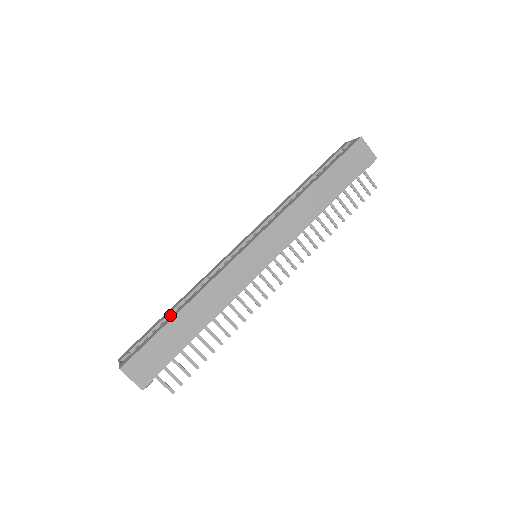
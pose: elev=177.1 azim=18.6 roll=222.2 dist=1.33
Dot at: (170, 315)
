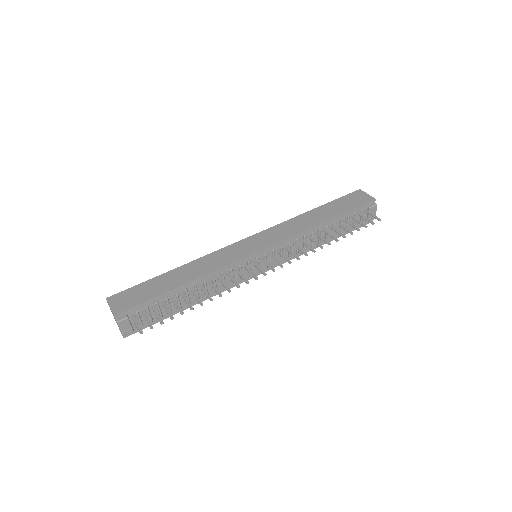
Dot at: occluded
